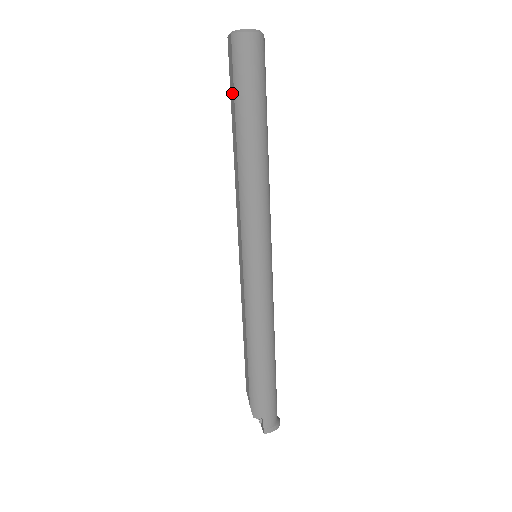
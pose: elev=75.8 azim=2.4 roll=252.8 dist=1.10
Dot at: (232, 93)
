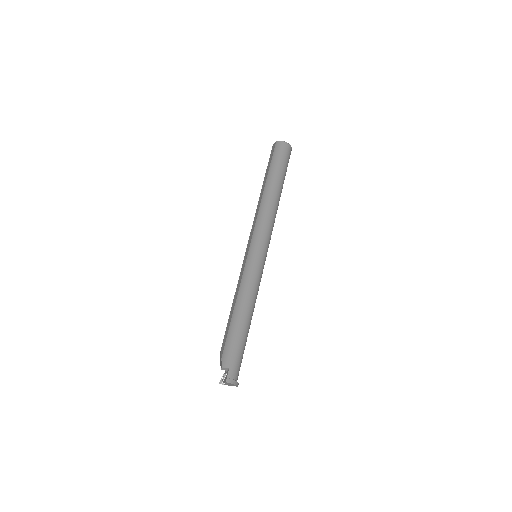
Dot at: (268, 167)
